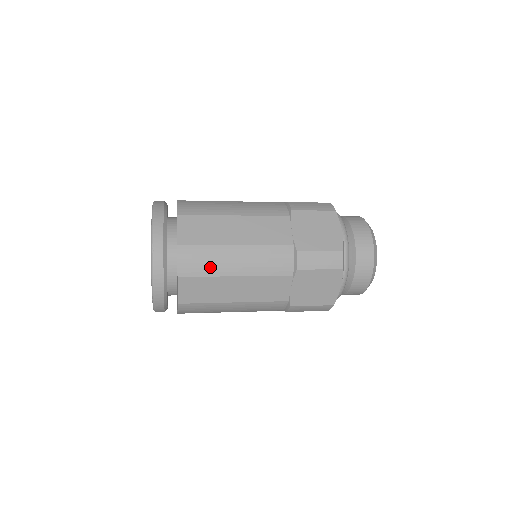
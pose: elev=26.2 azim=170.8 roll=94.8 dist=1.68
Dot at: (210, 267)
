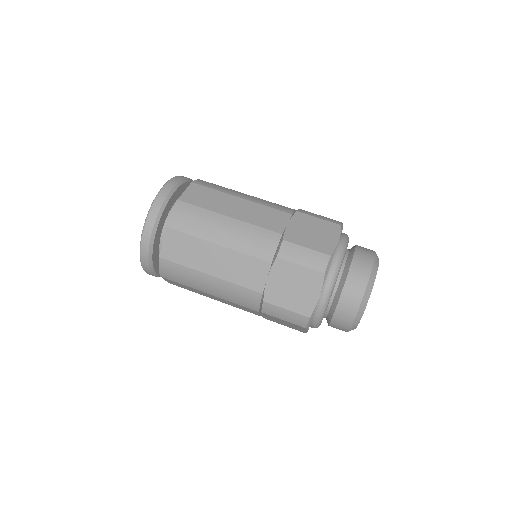
Dot at: (197, 227)
